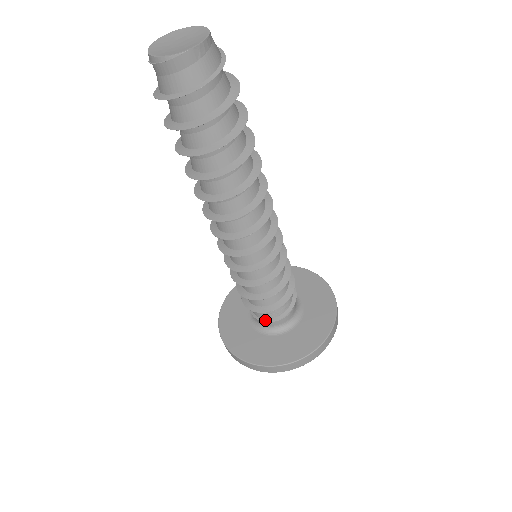
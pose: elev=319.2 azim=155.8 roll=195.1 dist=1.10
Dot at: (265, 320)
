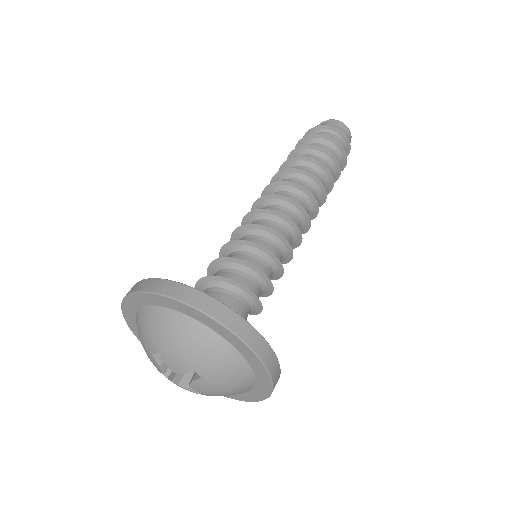
Dot at: occluded
